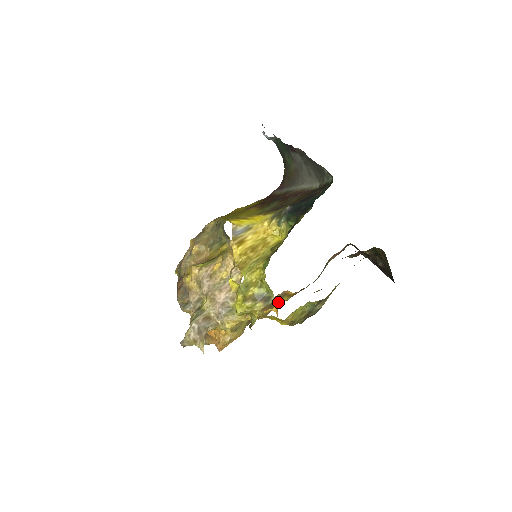
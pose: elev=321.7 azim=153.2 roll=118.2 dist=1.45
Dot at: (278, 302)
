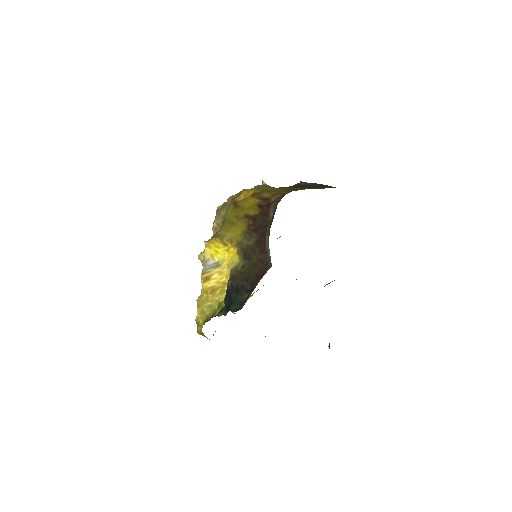
Dot at: occluded
